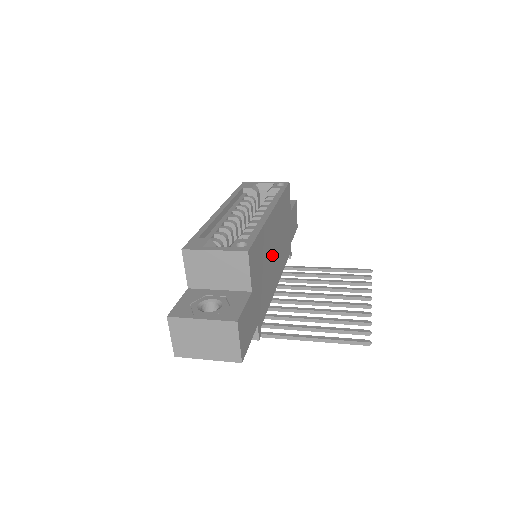
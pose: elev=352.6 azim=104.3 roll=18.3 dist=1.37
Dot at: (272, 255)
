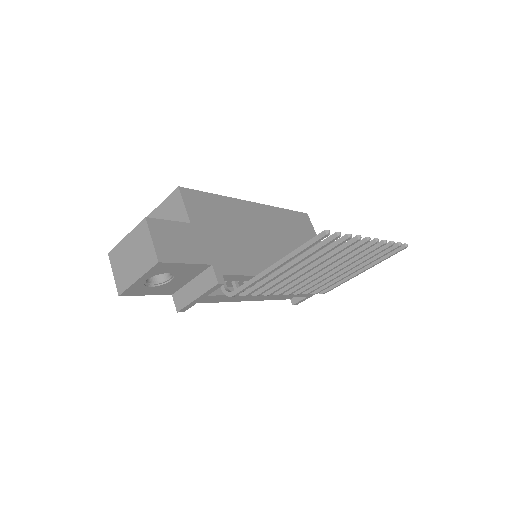
Dot at: (258, 237)
